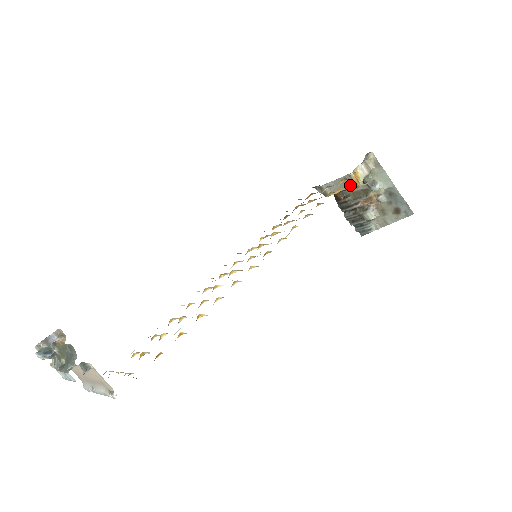
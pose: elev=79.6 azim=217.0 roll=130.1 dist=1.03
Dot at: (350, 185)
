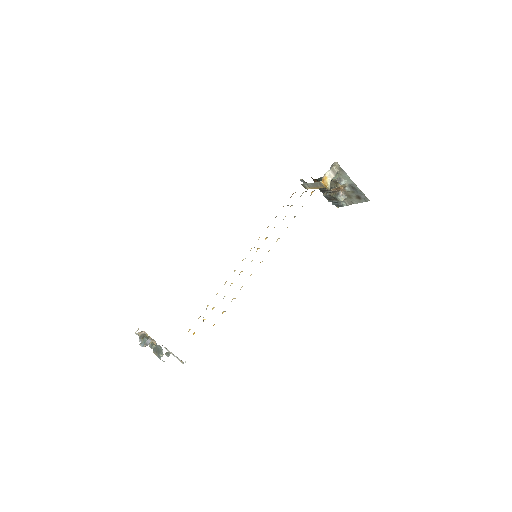
Dot at: (321, 187)
